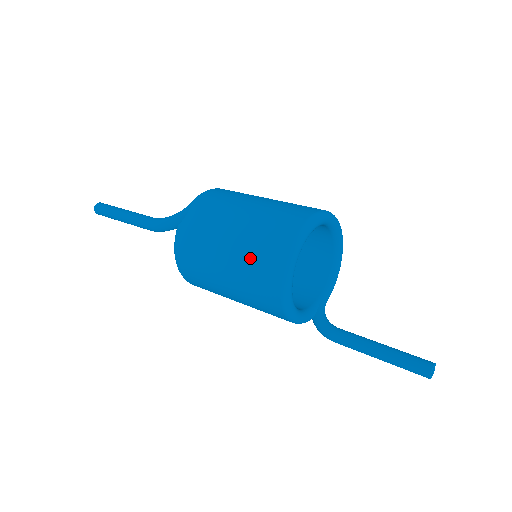
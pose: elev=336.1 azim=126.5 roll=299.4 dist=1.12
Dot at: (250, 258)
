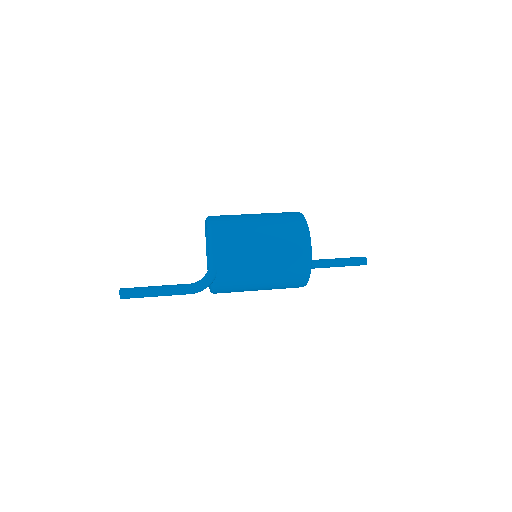
Dot at: (282, 282)
